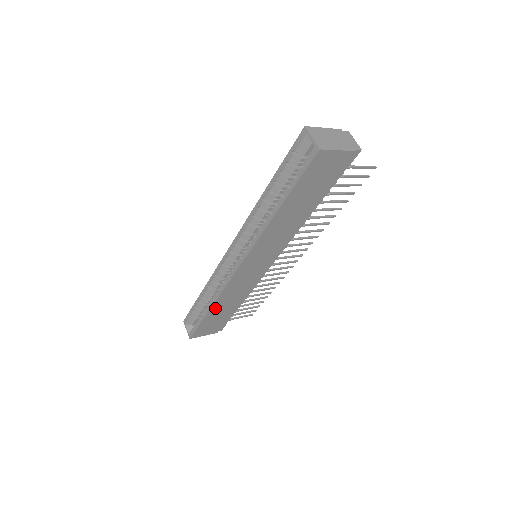
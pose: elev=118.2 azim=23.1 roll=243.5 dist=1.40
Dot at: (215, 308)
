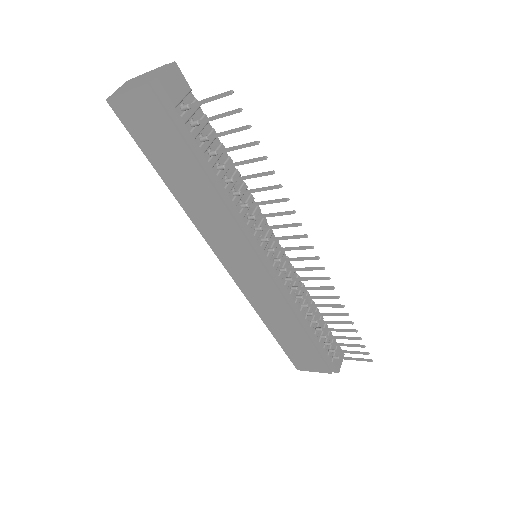
Dot at: (273, 327)
